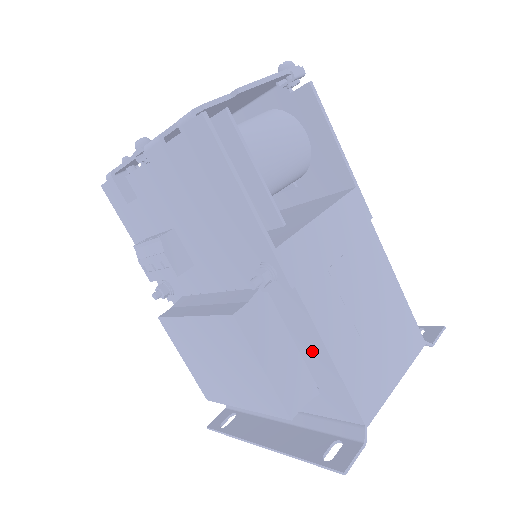
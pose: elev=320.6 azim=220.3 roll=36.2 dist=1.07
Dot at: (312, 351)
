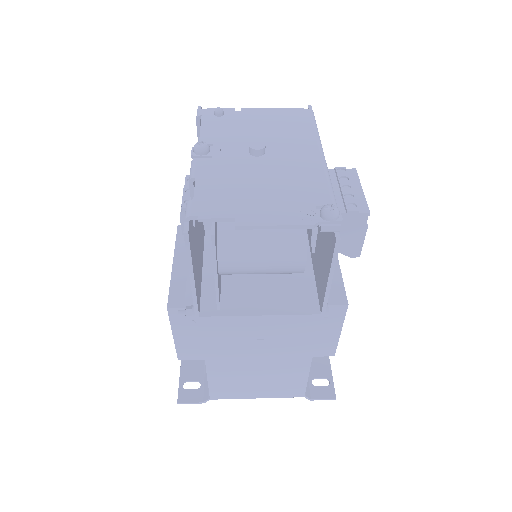
Dot at: occluded
